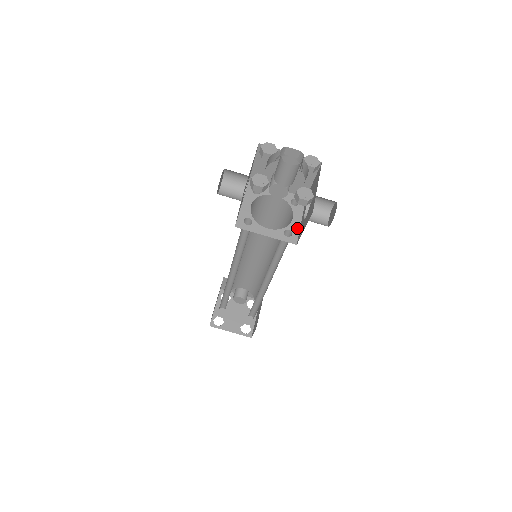
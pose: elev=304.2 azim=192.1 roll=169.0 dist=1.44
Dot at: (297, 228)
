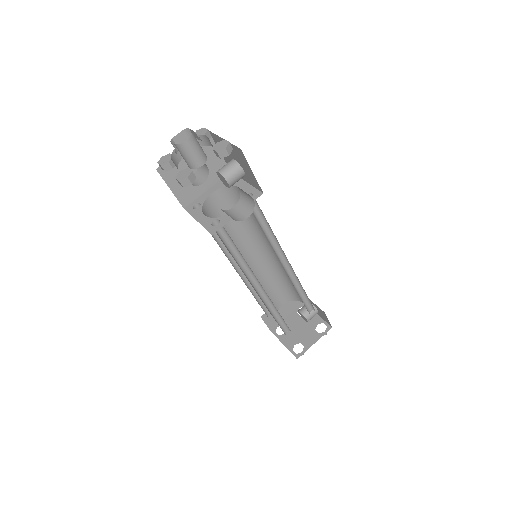
Dot at: (227, 220)
